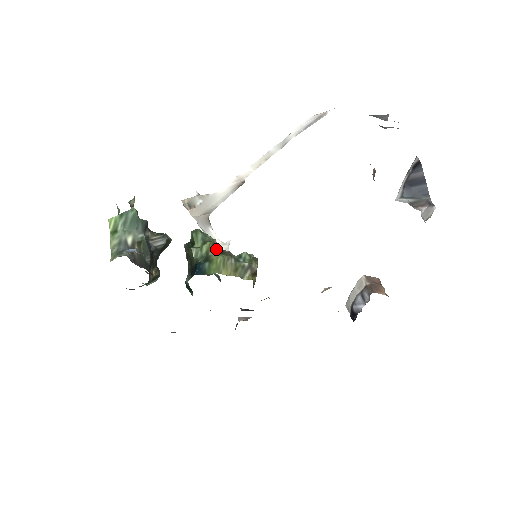
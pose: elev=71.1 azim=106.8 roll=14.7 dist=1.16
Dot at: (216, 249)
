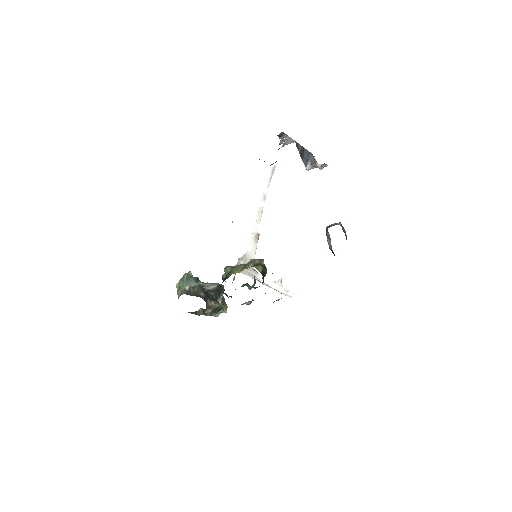
Dot at: occluded
